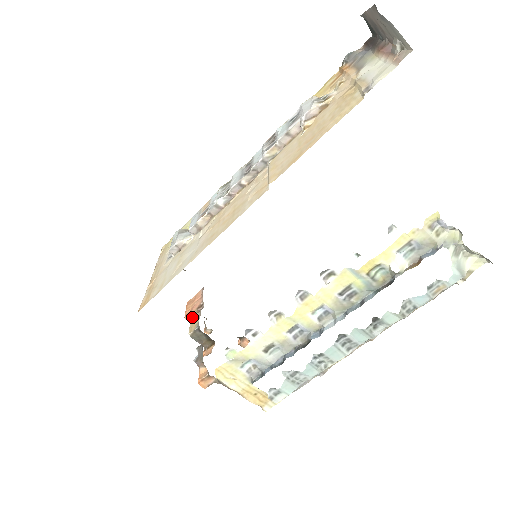
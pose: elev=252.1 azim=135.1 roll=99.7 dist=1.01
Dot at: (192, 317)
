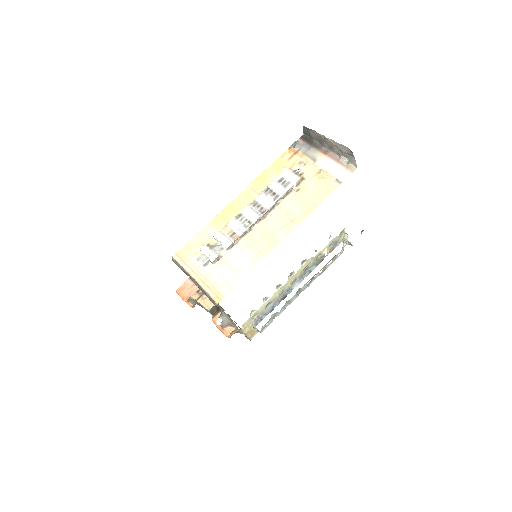
Dot at: (199, 299)
